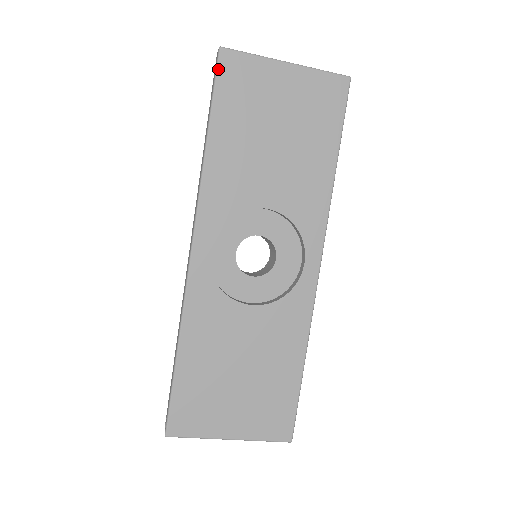
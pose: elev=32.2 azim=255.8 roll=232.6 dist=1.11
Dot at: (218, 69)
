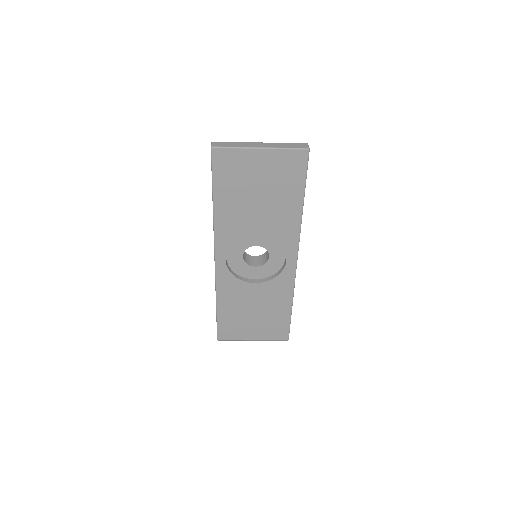
Dot at: (213, 161)
